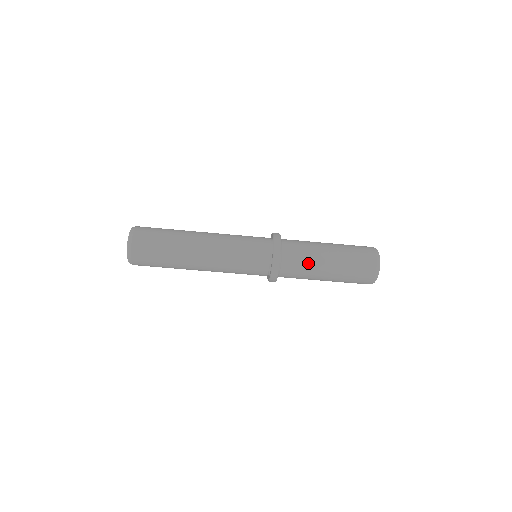
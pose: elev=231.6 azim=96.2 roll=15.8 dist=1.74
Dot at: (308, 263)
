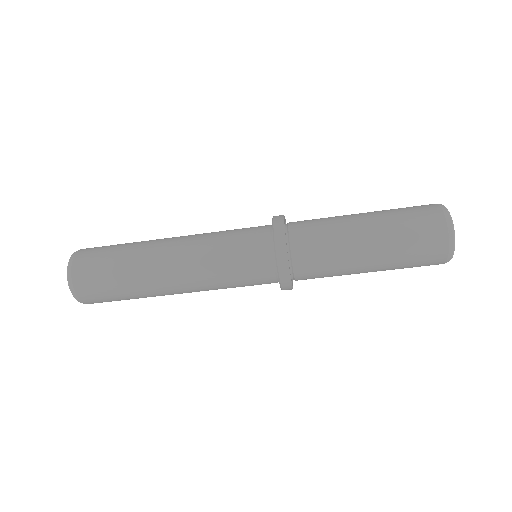
Dot at: (335, 268)
